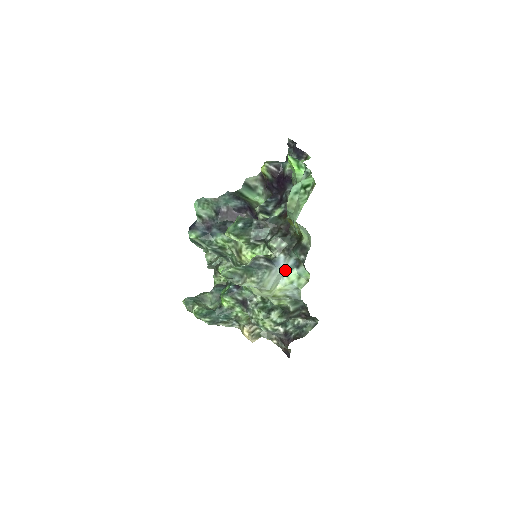
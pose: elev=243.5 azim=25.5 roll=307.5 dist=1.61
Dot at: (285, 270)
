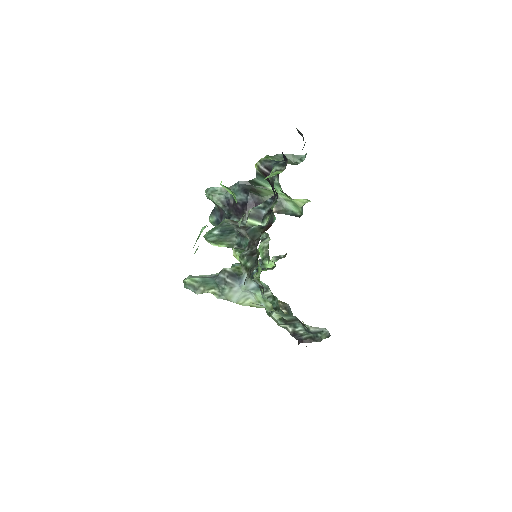
Dot at: (248, 290)
